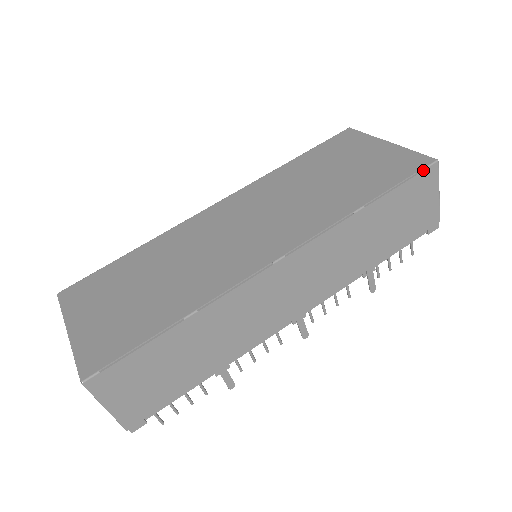
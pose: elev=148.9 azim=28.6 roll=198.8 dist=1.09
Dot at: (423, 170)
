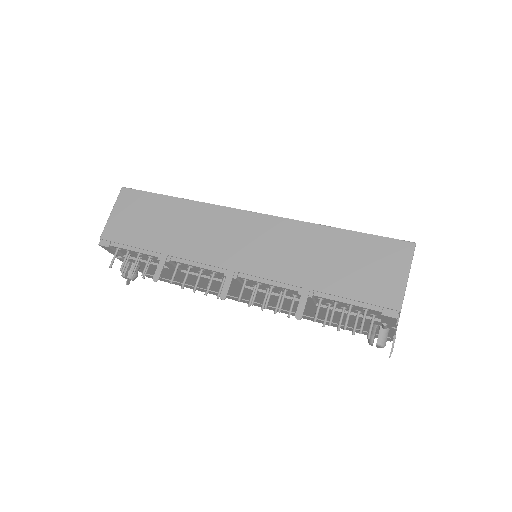
Dot at: (396, 240)
